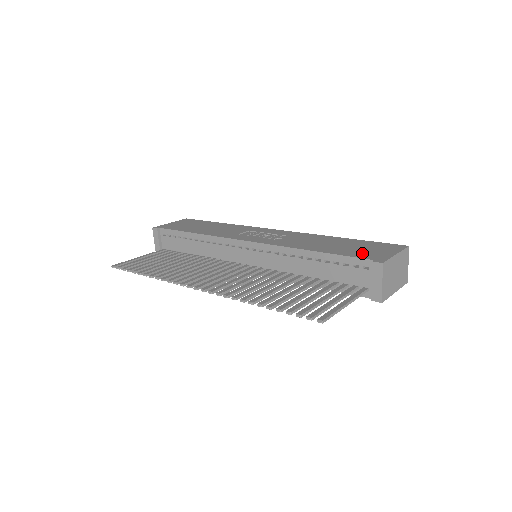
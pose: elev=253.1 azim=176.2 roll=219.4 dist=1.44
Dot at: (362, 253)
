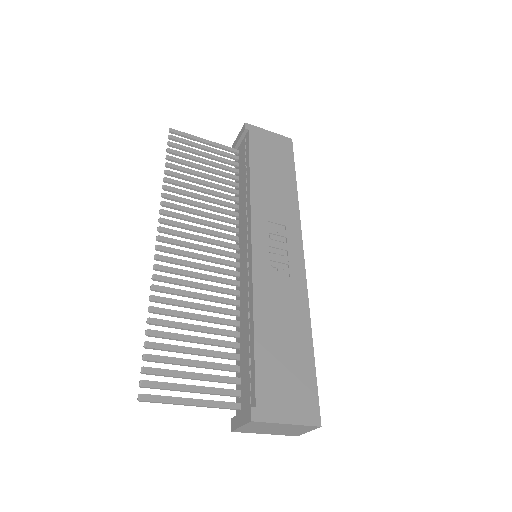
Dot at: (271, 385)
